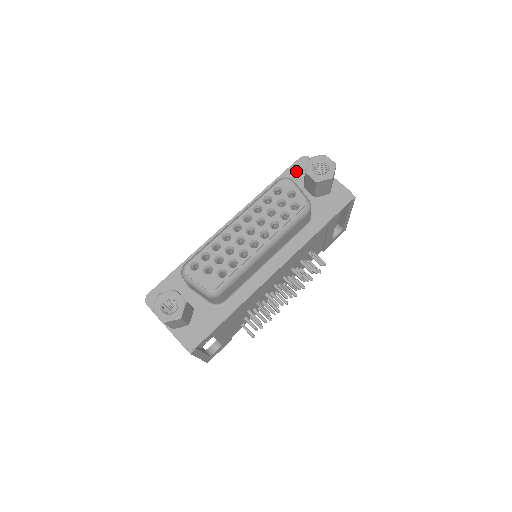
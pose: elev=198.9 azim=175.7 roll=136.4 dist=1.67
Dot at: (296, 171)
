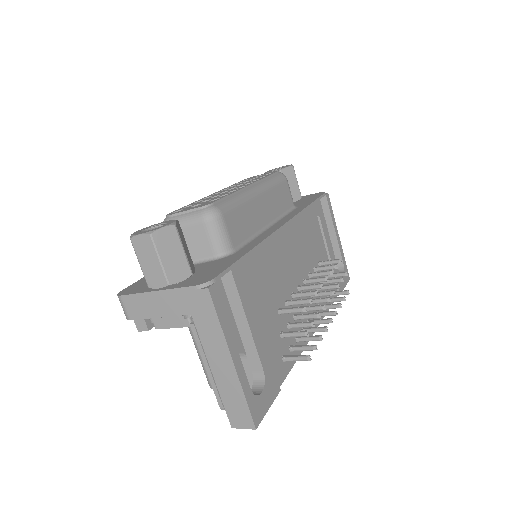
Dot at: occluded
